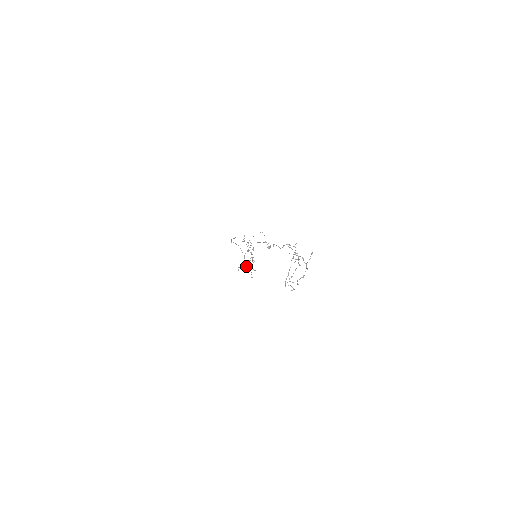
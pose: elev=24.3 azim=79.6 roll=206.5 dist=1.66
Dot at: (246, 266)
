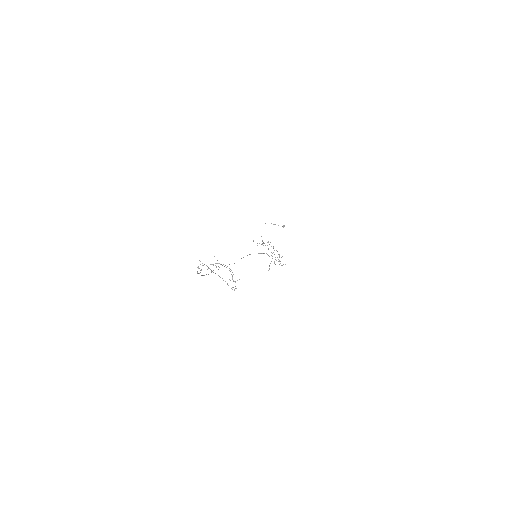
Dot at: (271, 261)
